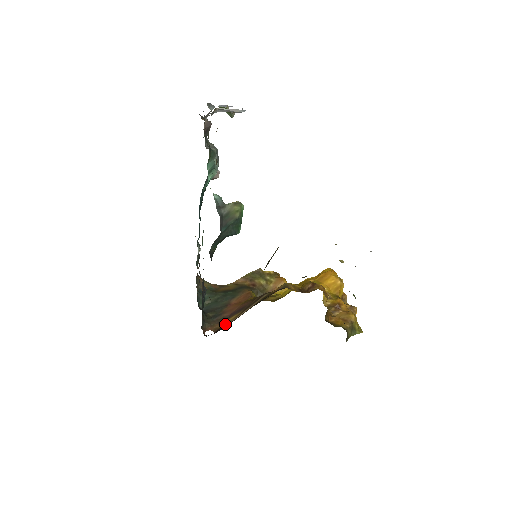
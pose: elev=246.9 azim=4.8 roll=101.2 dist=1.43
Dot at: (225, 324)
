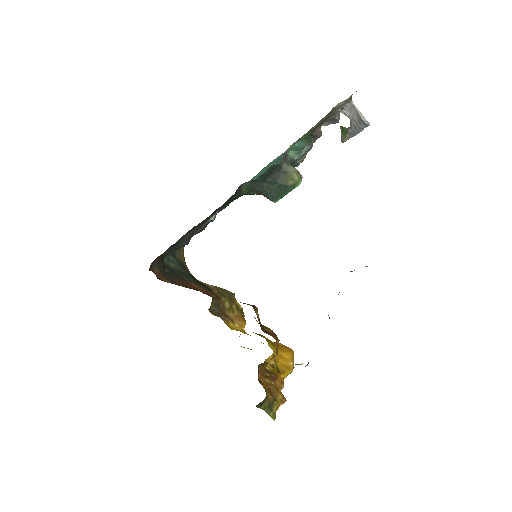
Dot at: occluded
